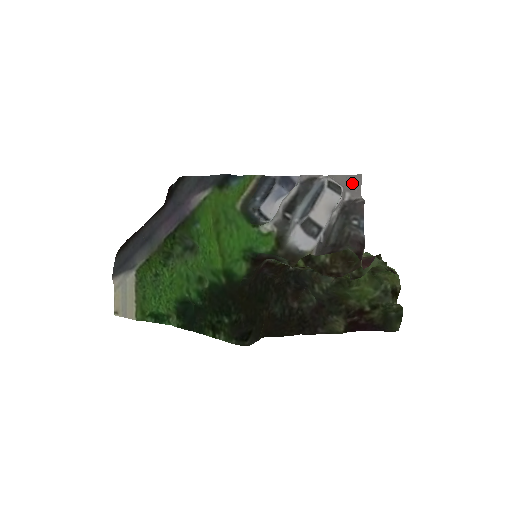
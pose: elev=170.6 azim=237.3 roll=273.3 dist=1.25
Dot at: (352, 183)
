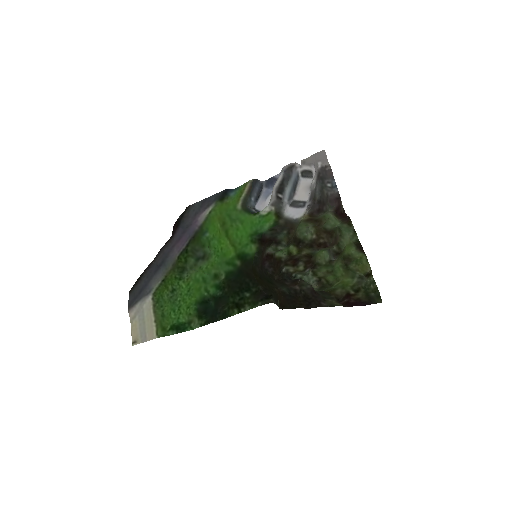
Dot at: (320, 156)
